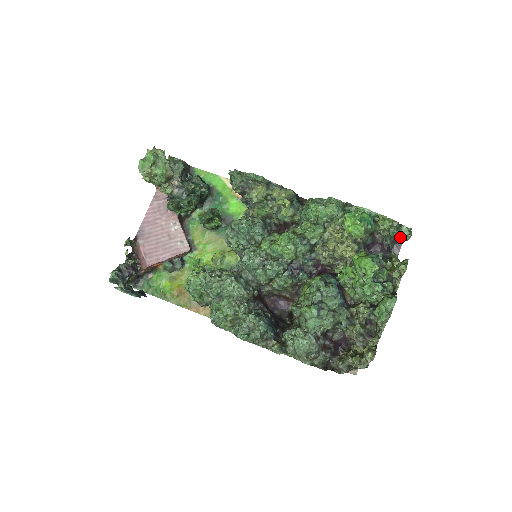
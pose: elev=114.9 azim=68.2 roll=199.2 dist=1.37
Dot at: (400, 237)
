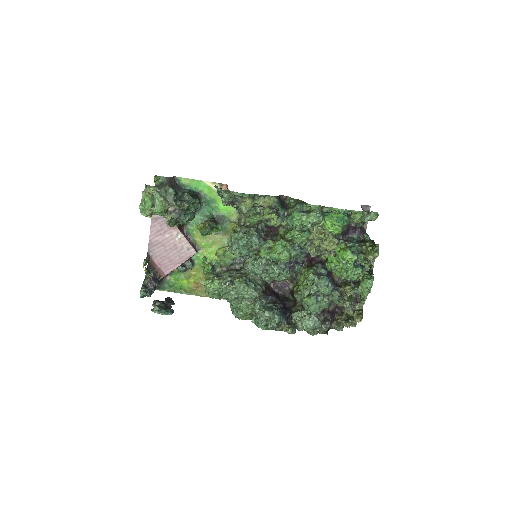
Dot at: occluded
